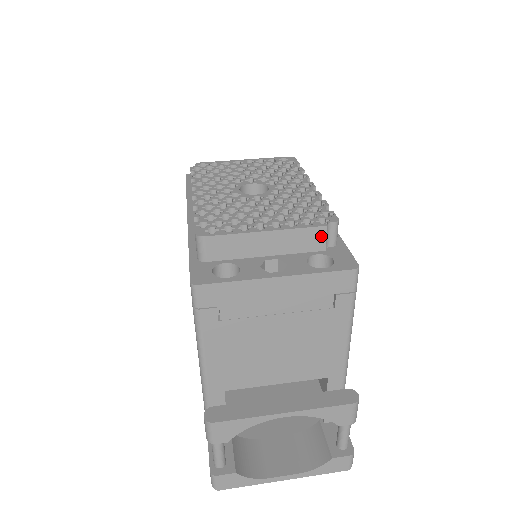
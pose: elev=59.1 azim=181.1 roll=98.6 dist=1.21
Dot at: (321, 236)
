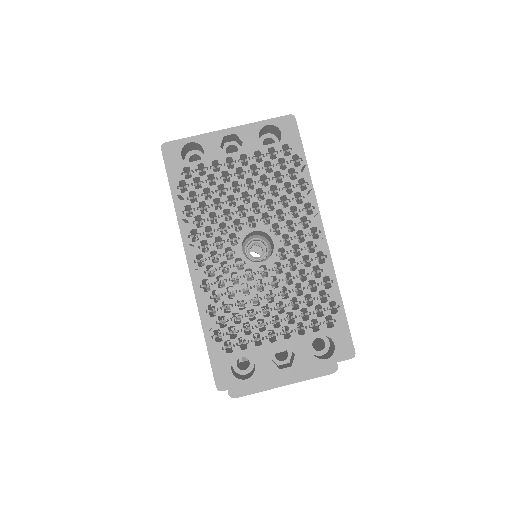
Dot at: occluded
